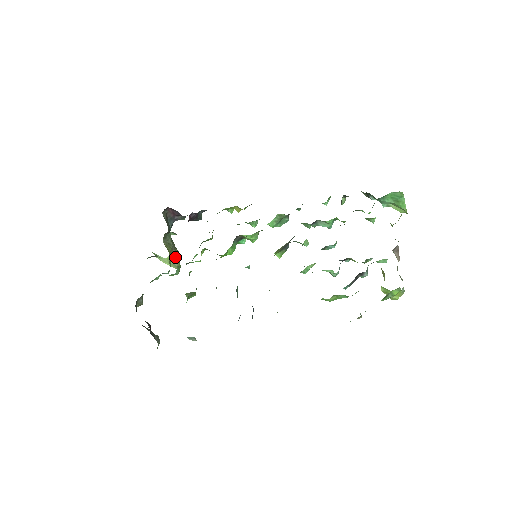
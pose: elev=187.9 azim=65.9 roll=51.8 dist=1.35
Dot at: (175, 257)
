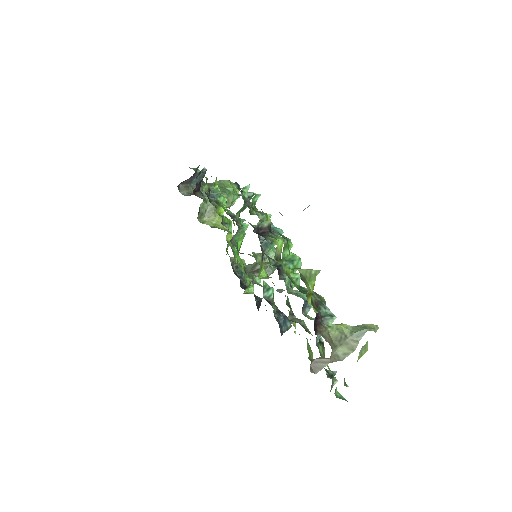
Dot at: occluded
